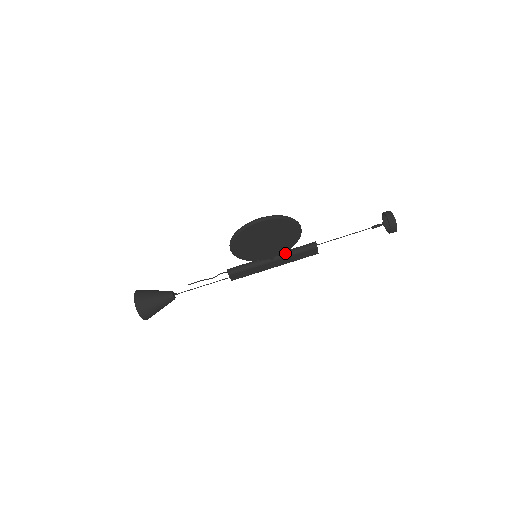
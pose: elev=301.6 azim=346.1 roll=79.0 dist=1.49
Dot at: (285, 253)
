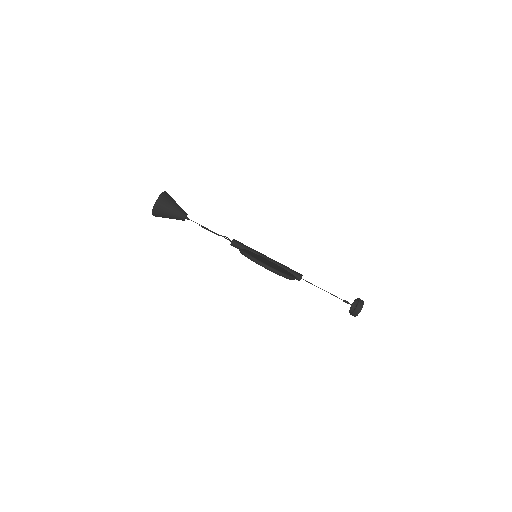
Dot at: occluded
